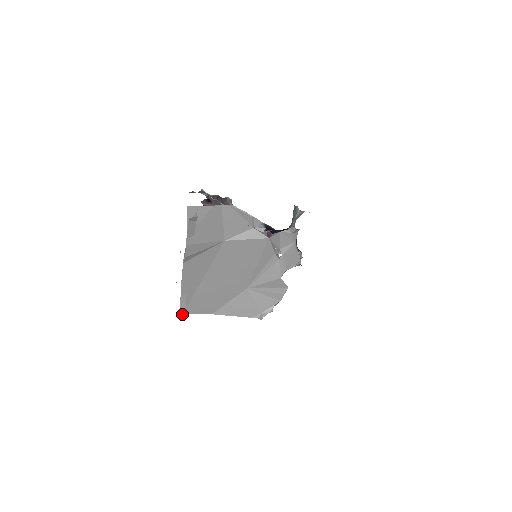
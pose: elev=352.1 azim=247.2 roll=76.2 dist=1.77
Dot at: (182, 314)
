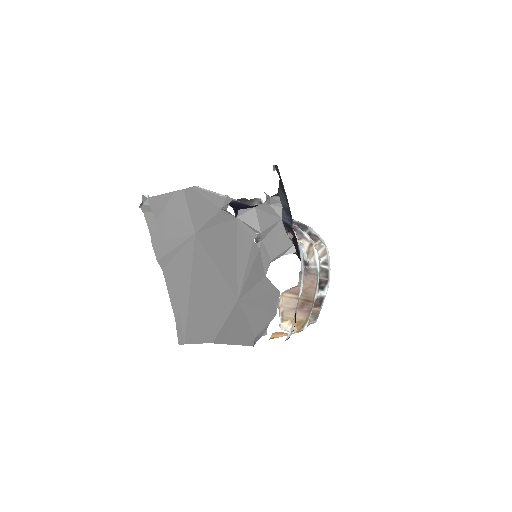
Dot at: (180, 341)
